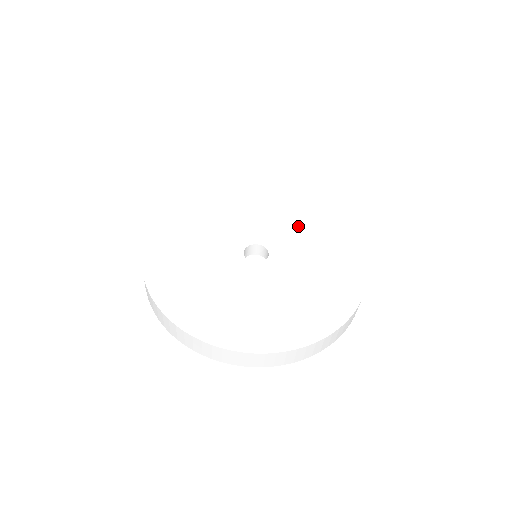
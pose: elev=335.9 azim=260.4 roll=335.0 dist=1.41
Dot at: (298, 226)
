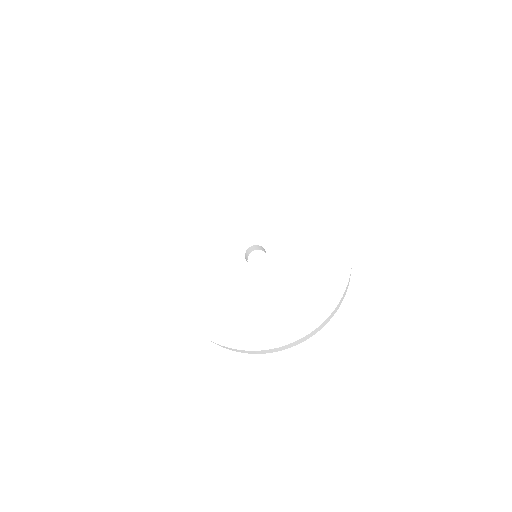
Dot at: (304, 236)
